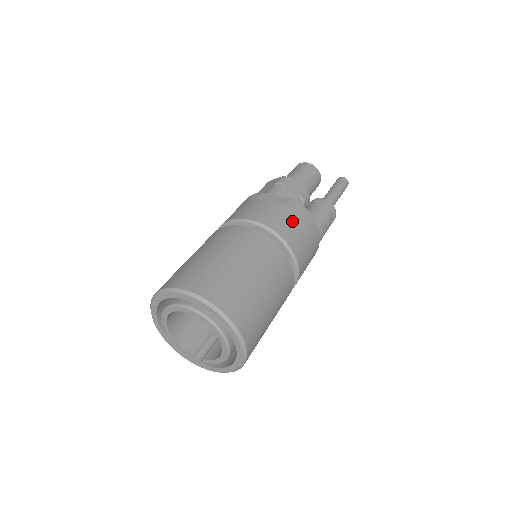
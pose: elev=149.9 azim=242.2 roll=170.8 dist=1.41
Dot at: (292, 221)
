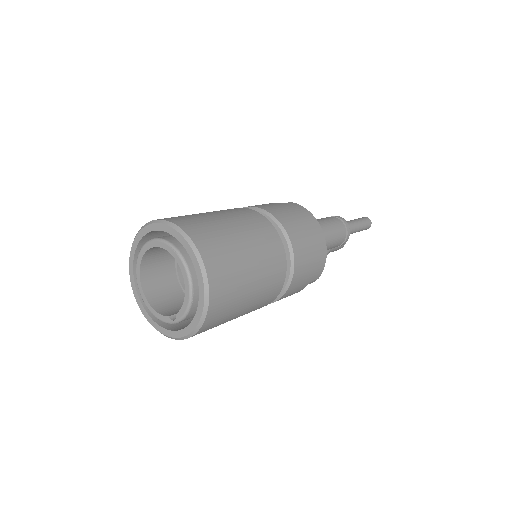
Dot at: (280, 206)
